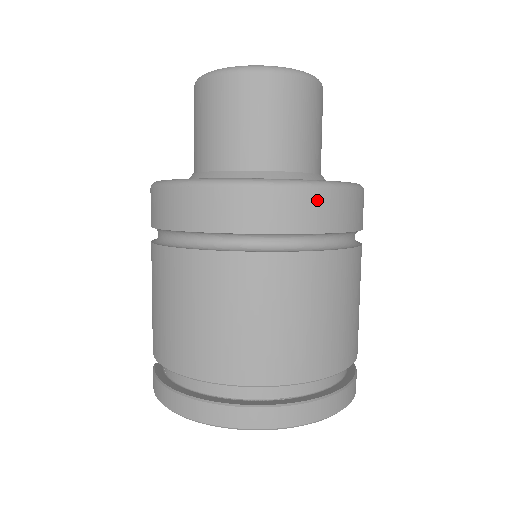
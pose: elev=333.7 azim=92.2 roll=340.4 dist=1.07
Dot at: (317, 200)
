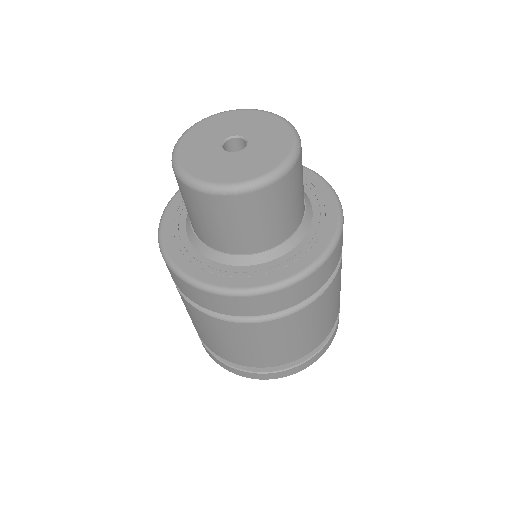
Dot at: (252, 302)
